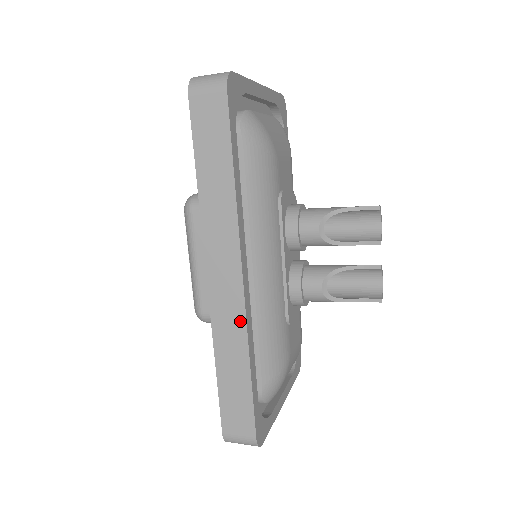
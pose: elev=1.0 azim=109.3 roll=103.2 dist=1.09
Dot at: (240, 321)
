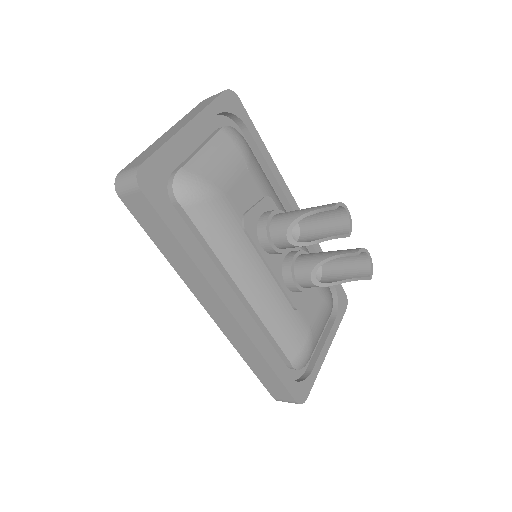
Dot at: (245, 338)
